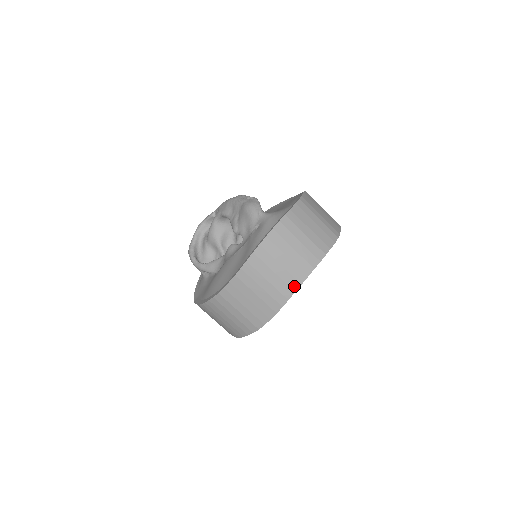
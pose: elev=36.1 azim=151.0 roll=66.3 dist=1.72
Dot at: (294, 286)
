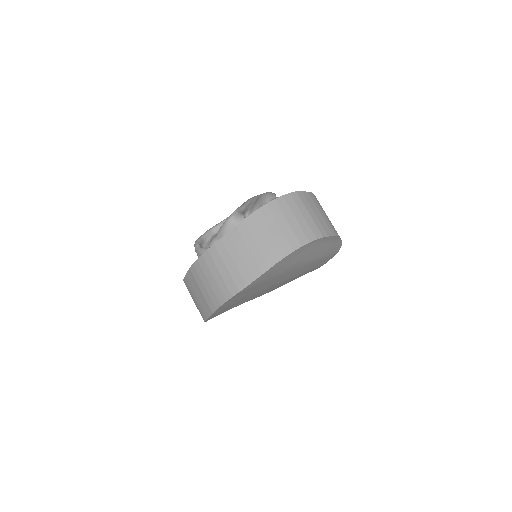
Dot at: (287, 250)
